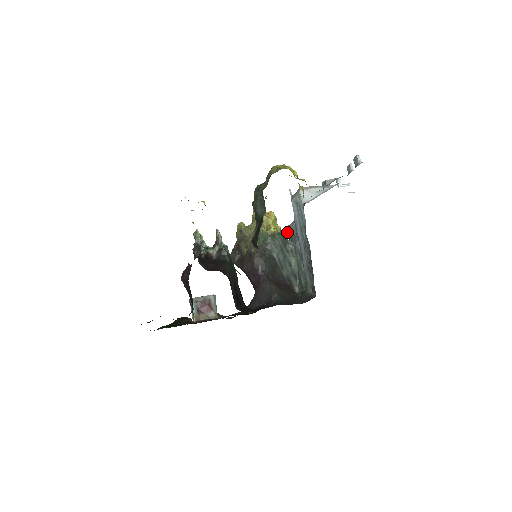
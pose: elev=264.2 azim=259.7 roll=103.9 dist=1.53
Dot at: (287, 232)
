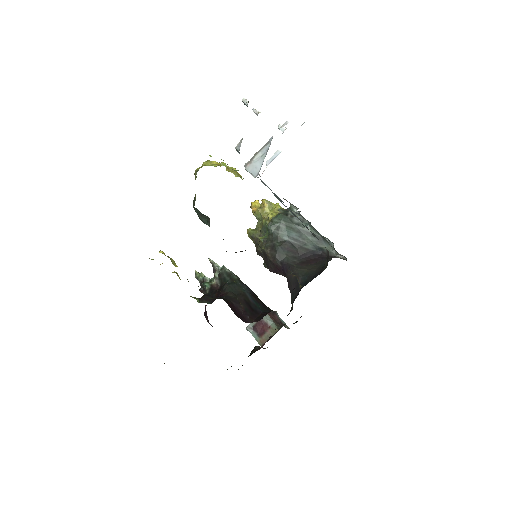
Dot at: occluded
